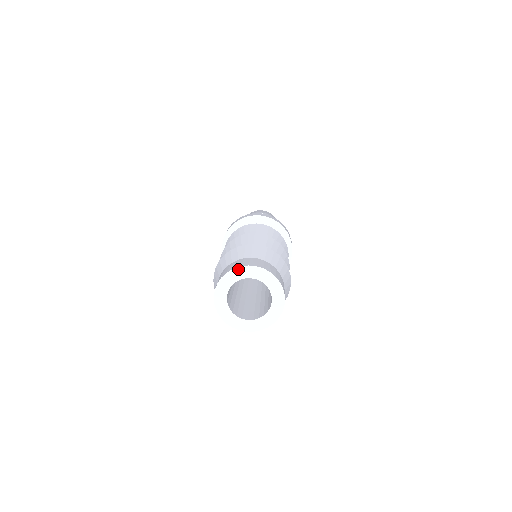
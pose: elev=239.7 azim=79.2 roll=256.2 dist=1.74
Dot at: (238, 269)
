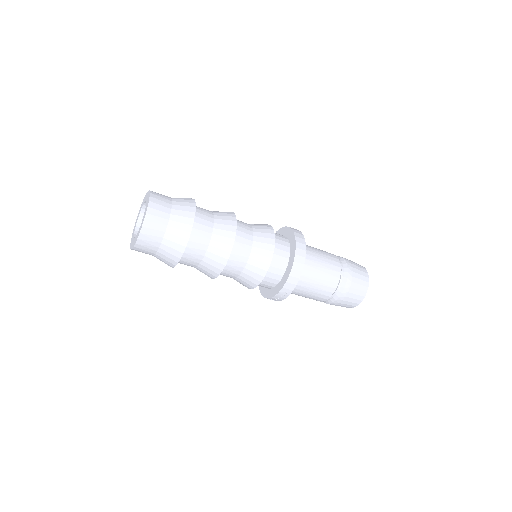
Dot at: occluded
